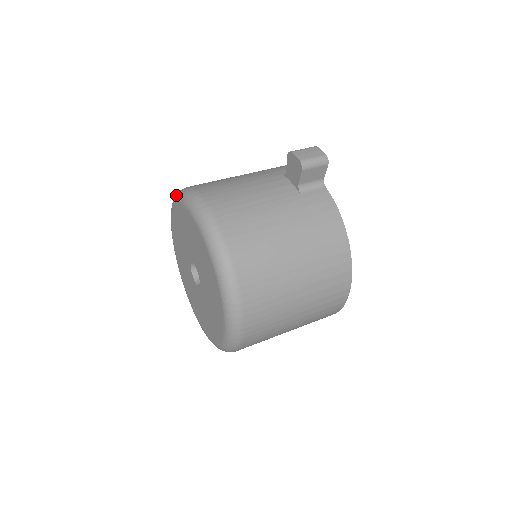
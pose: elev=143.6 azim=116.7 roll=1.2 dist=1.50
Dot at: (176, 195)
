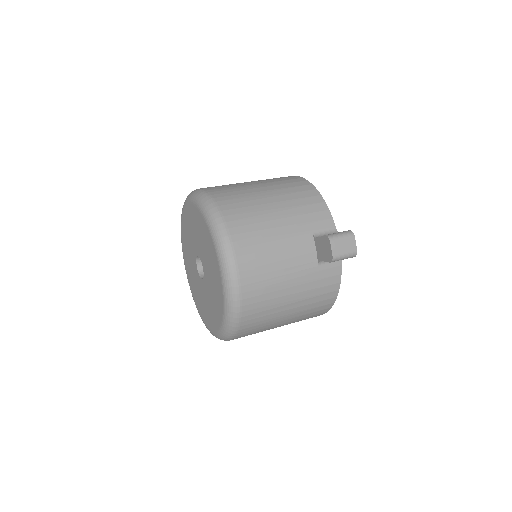
Dot at: (208, 212)
